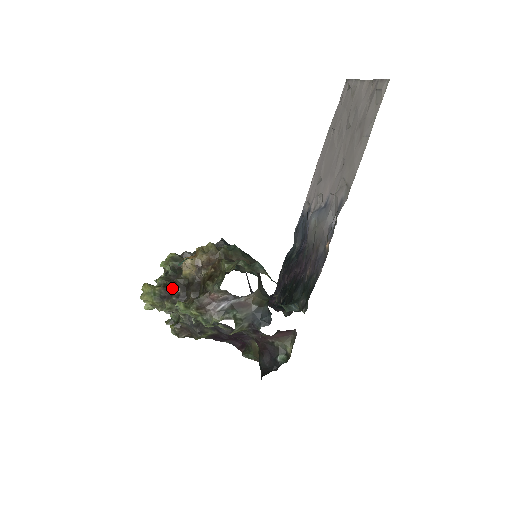
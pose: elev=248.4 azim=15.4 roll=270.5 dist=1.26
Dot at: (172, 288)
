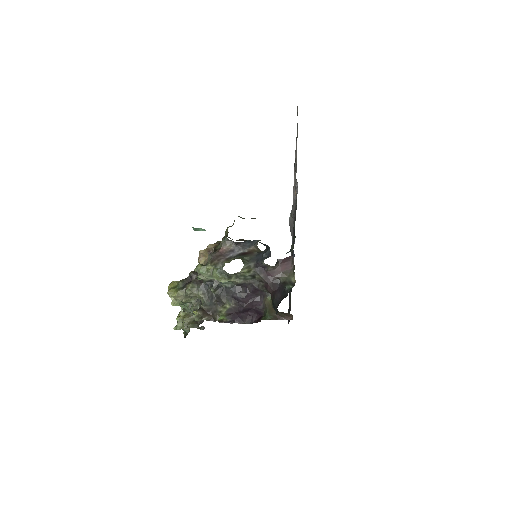
Dot at: (192, 273)
